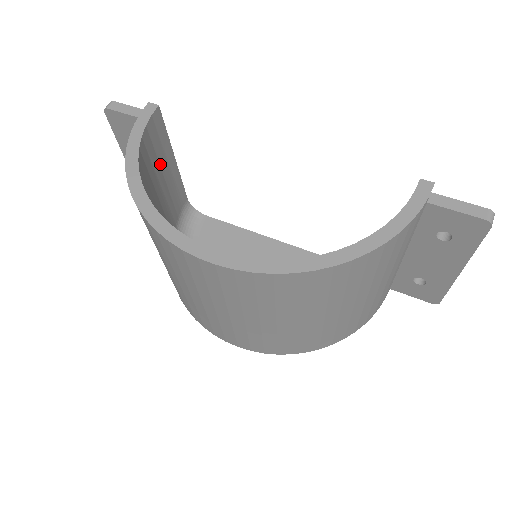
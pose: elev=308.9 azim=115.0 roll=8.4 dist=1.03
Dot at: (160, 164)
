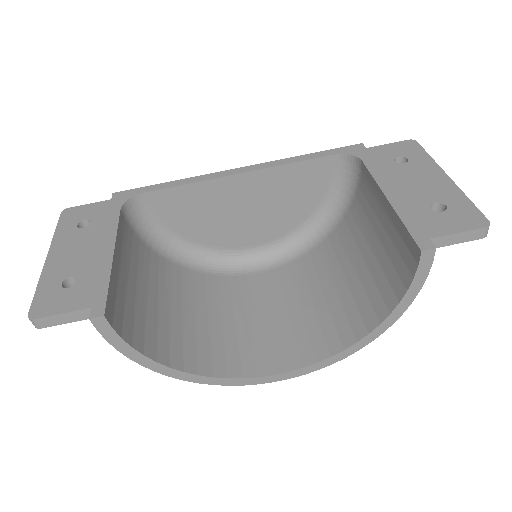
Dot at: (125, 291)
